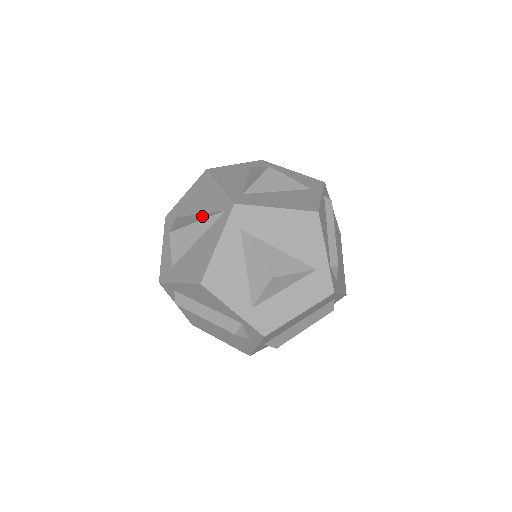
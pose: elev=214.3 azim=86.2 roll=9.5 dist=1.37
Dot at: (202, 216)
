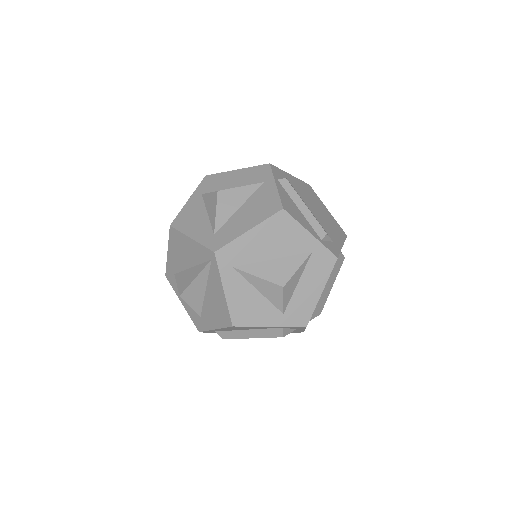
Dot at: (195, 271)
